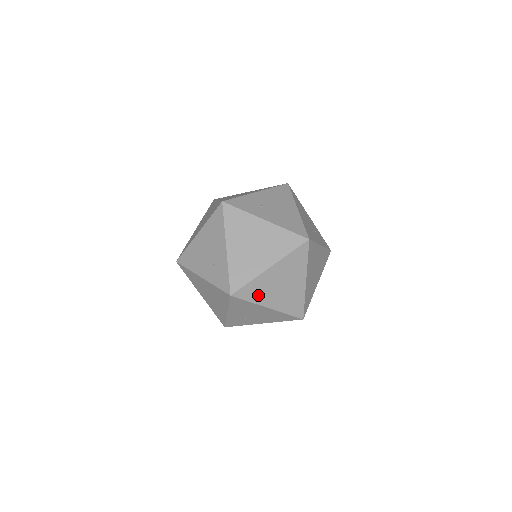
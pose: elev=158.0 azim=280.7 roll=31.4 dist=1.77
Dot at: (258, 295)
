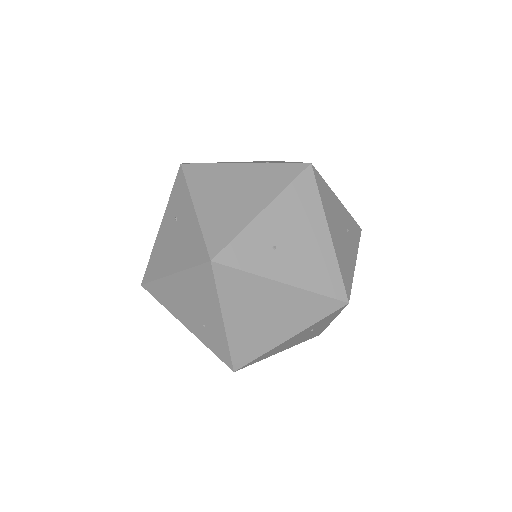
Dot at: (269, 354)
